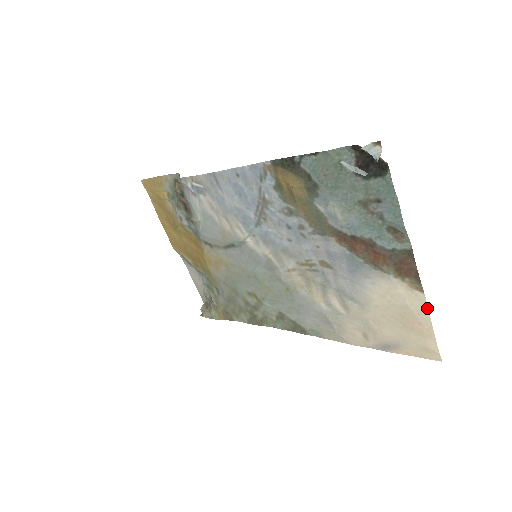
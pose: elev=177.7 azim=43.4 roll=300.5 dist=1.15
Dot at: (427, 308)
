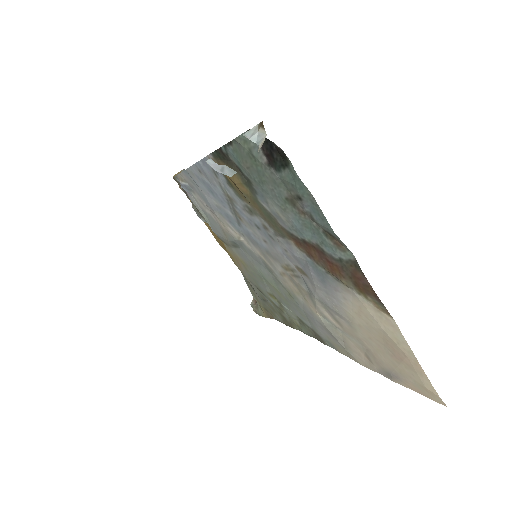
Dot at: (403, 337)
